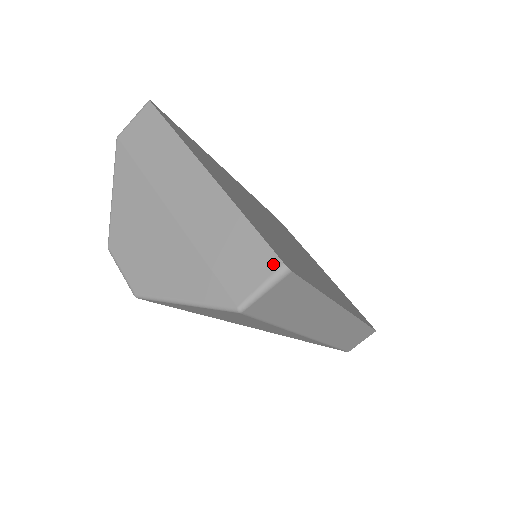
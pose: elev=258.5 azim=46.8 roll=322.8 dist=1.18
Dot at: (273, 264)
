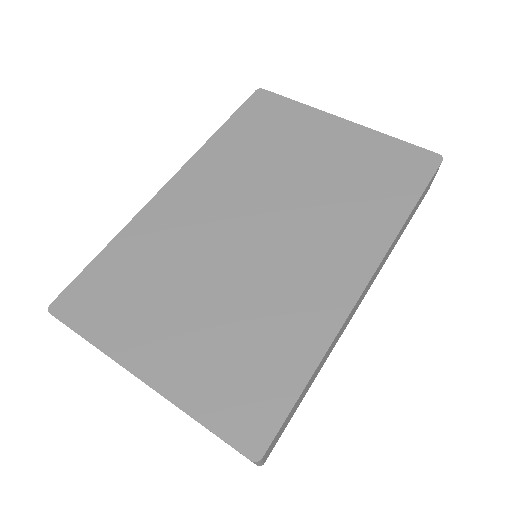
Dot at: occluded
